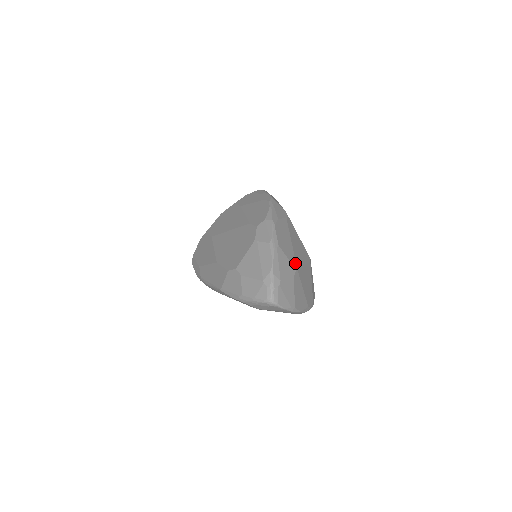
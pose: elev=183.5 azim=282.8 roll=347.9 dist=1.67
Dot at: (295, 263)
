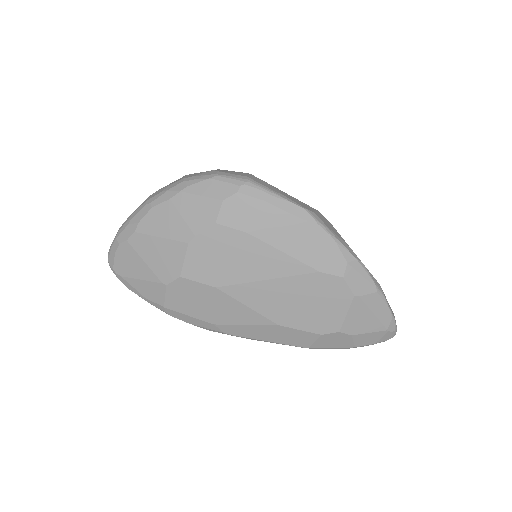
Dot at: occluded
